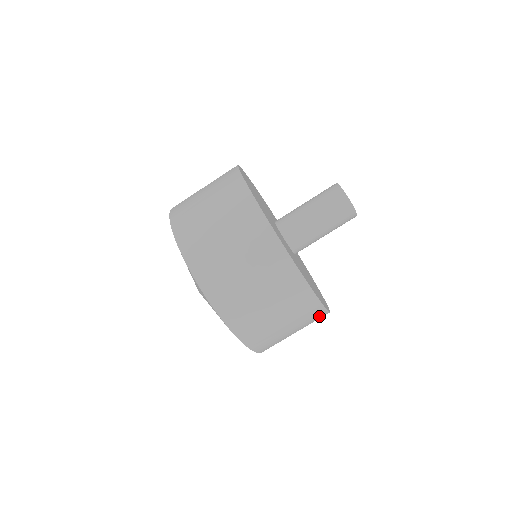
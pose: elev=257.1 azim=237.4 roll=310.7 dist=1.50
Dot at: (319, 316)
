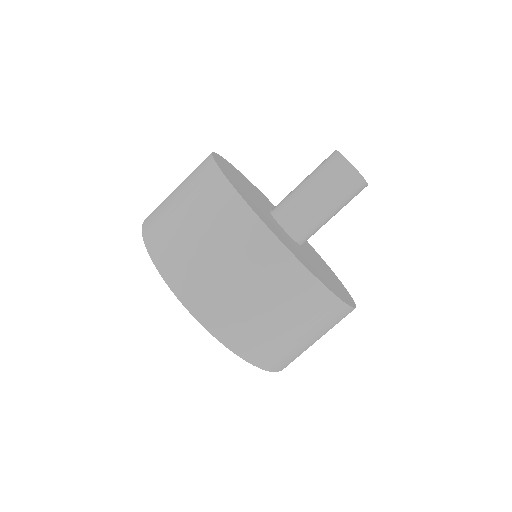
Dot at: occluded
